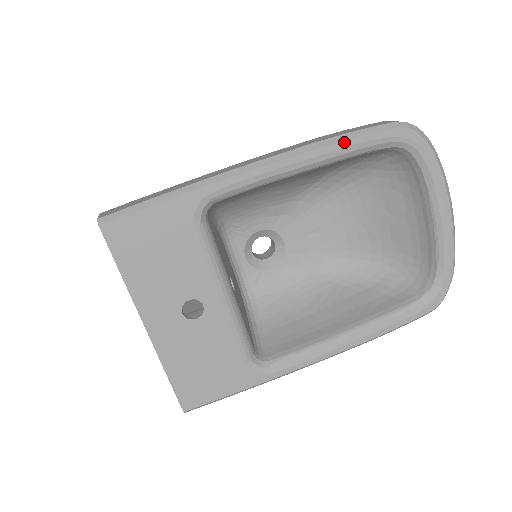
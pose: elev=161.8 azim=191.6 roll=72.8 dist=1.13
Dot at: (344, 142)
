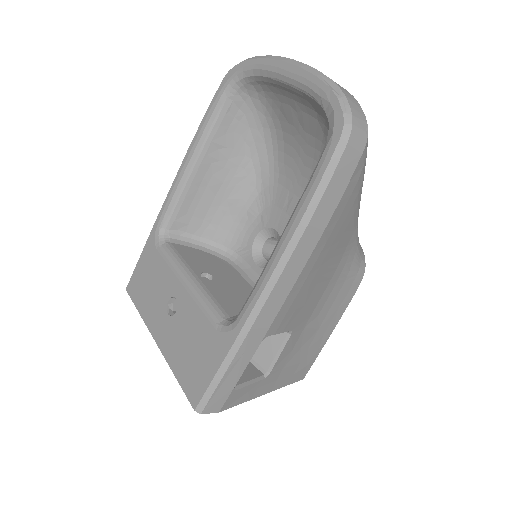
Dot at: (201, 124)
